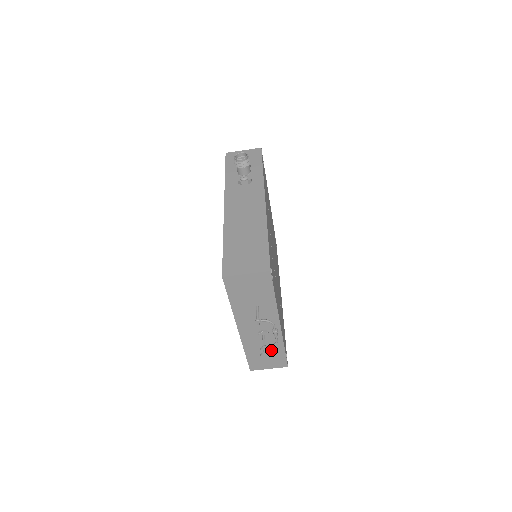
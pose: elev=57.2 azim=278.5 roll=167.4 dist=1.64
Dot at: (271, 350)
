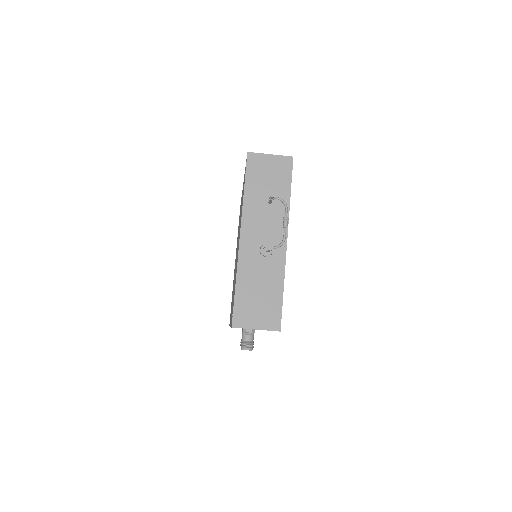
Dot at: (267, 288)
